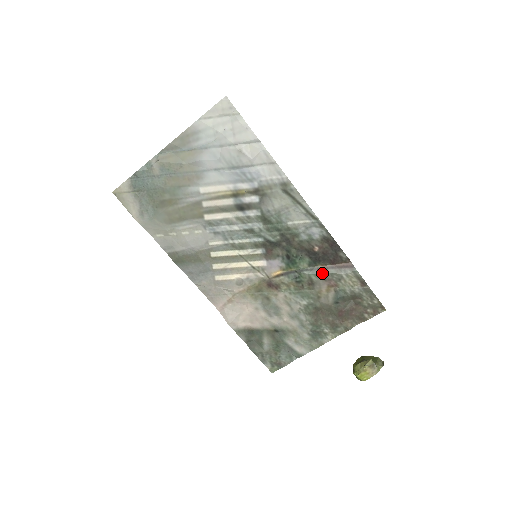
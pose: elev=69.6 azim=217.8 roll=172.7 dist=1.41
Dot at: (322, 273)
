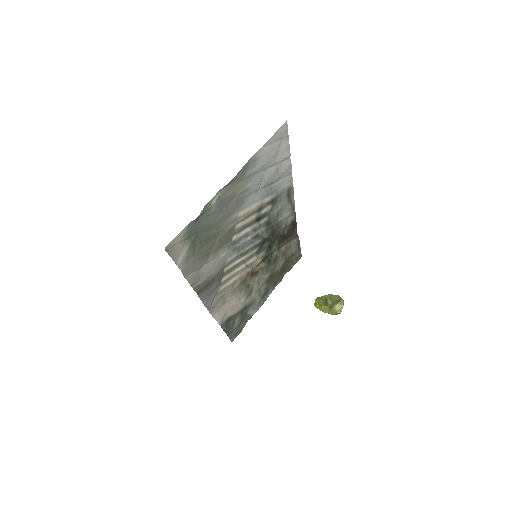
Dot at: (283, 249)
